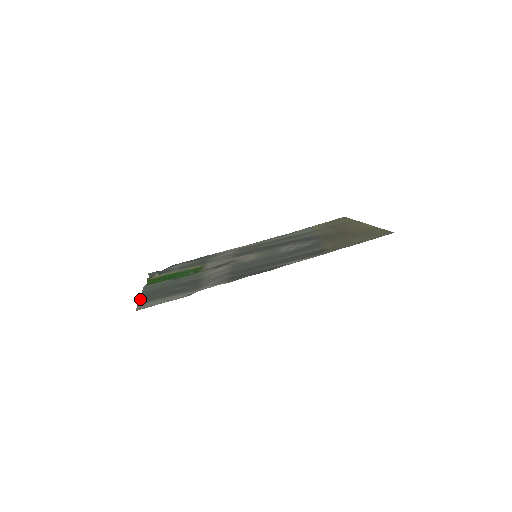
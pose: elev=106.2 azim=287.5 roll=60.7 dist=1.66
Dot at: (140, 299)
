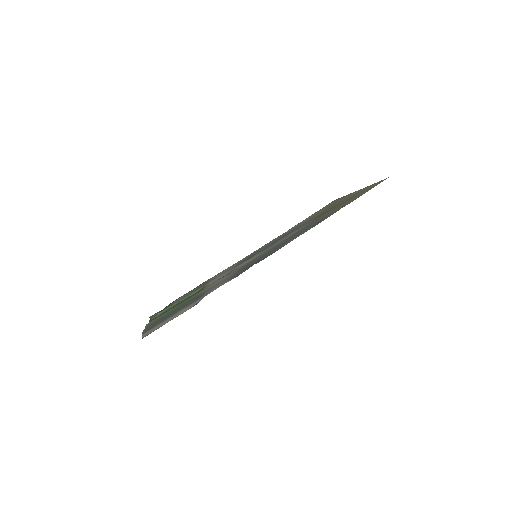
Dot at: (144, 330)
